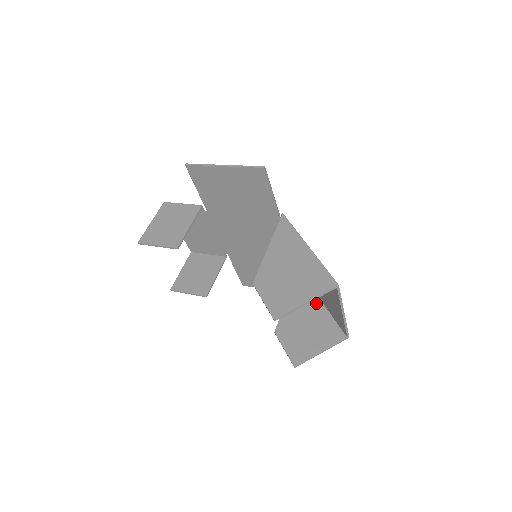
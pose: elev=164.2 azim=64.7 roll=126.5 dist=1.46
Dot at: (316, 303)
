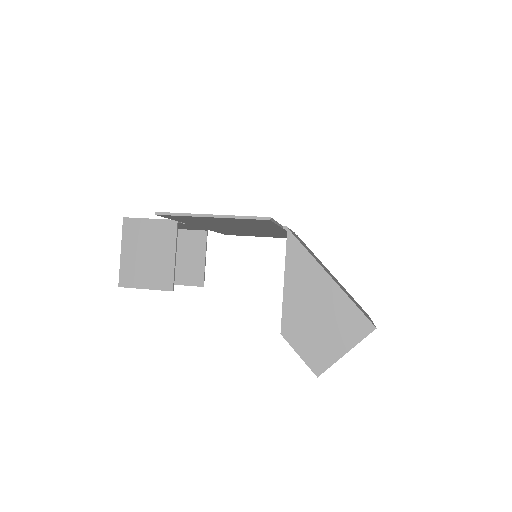
Dot at: occluded
